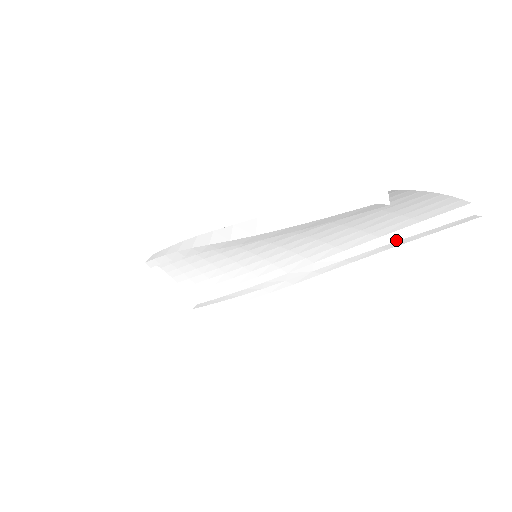
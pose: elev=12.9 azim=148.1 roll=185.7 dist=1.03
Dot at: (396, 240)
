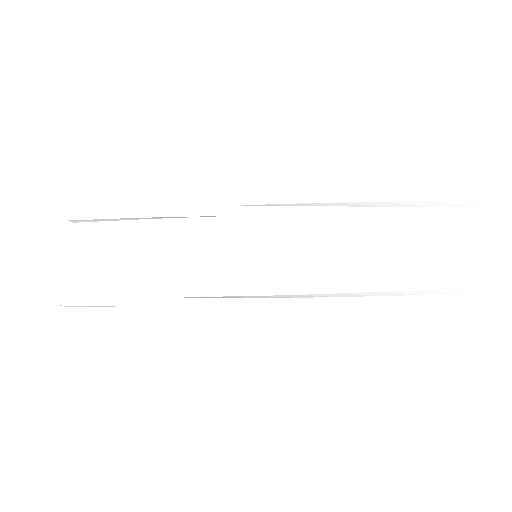
Dot at: (400, 295)
